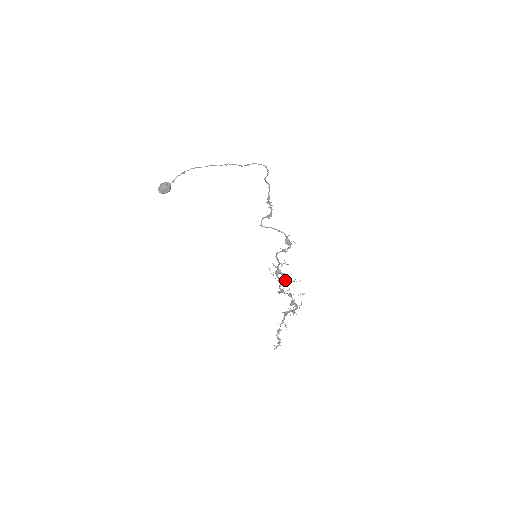
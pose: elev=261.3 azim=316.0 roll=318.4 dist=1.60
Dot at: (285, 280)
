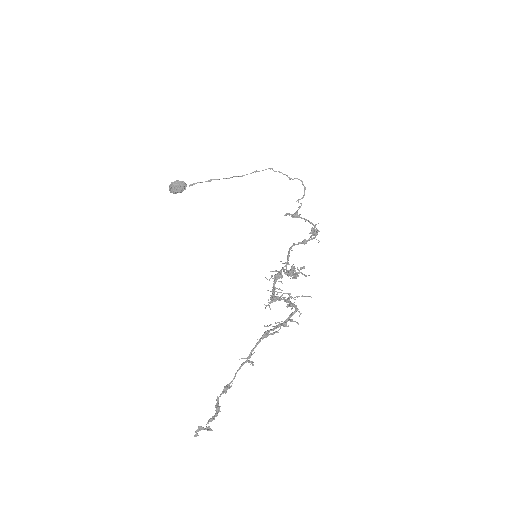
Dot at: occluded
